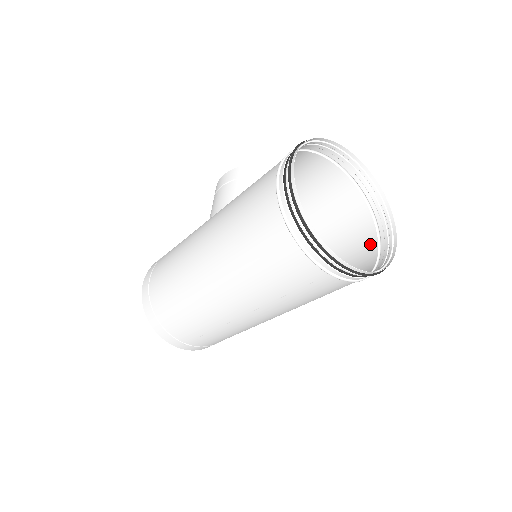
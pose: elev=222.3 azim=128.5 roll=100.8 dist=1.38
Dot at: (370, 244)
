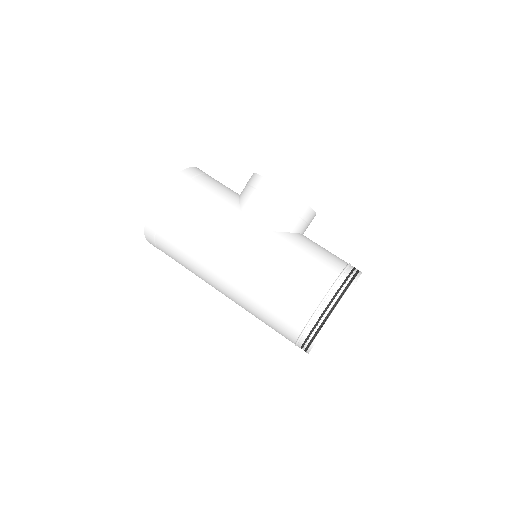
Dot at: occluded
